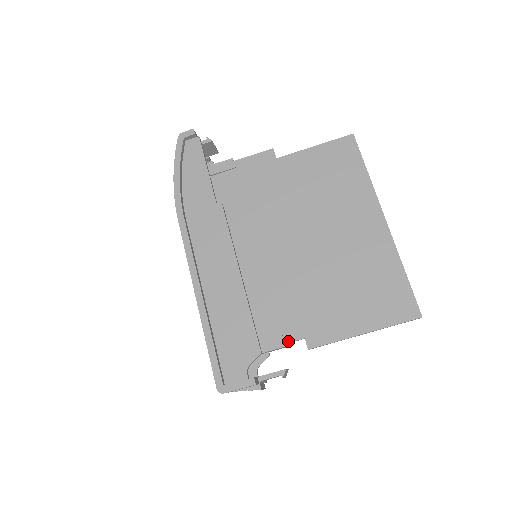
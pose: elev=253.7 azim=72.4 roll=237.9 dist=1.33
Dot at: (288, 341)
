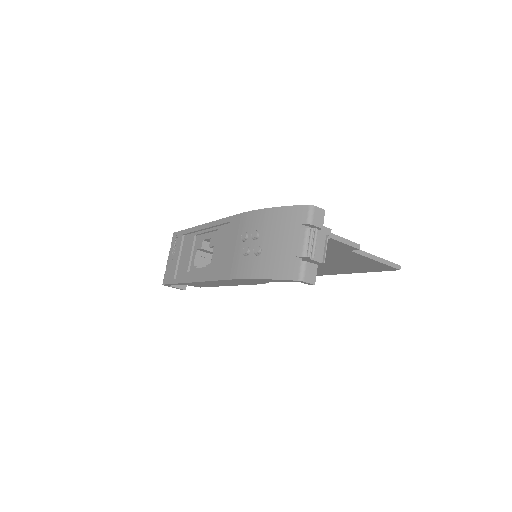
Dot at: occluded
